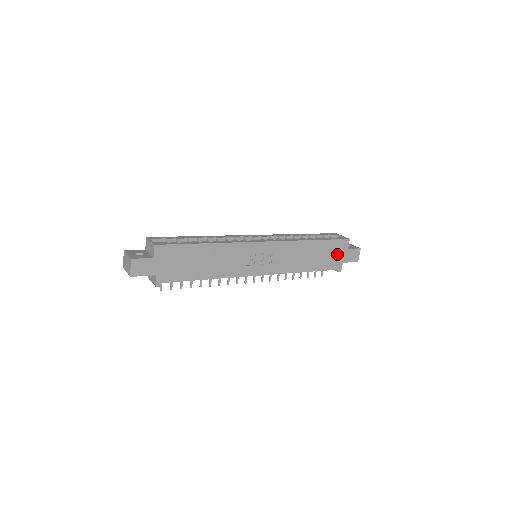
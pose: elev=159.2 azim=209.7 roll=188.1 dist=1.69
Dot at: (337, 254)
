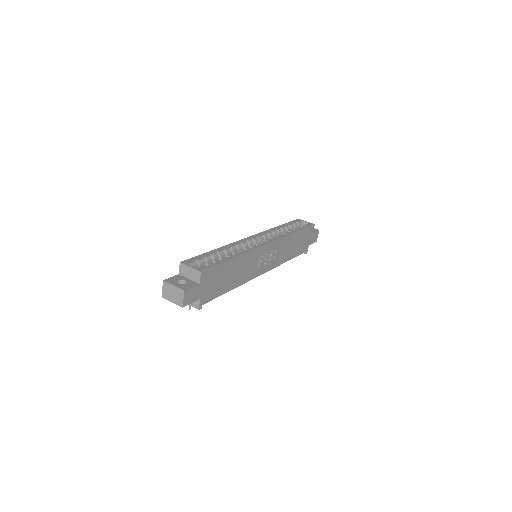
Dot at: (307, 239)
